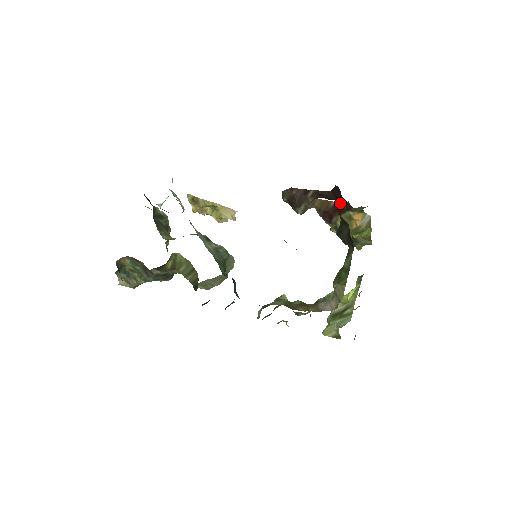
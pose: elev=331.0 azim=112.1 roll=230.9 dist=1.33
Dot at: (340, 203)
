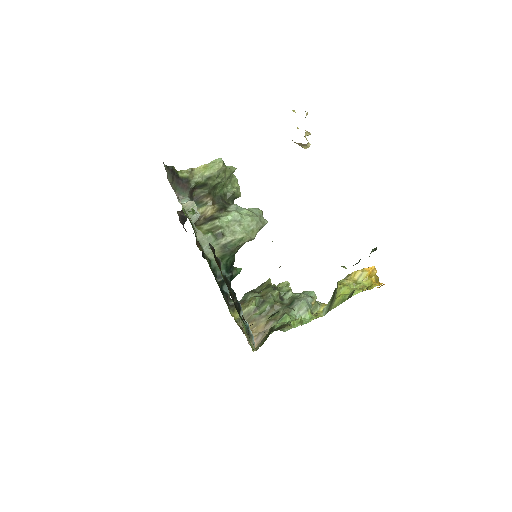
Dot at: occluded
